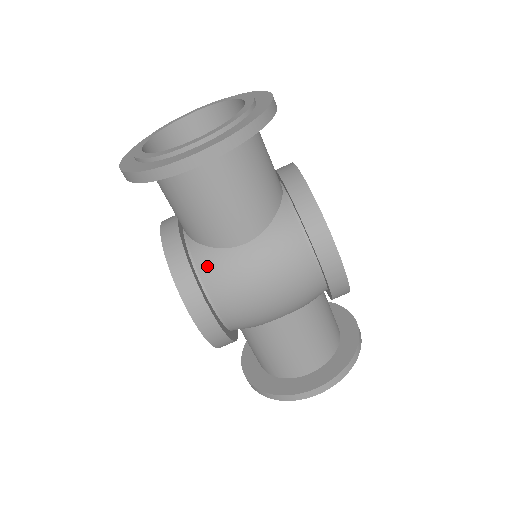
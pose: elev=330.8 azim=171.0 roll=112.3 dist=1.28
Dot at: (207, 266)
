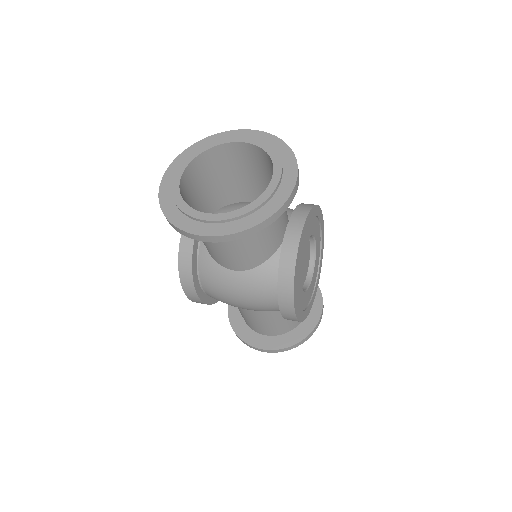
Dot at: (205, 267)
